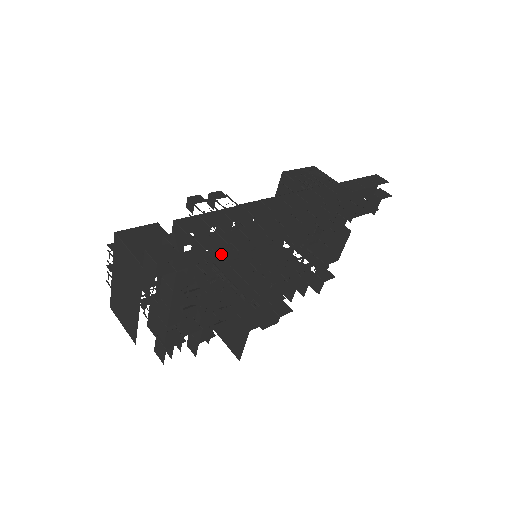
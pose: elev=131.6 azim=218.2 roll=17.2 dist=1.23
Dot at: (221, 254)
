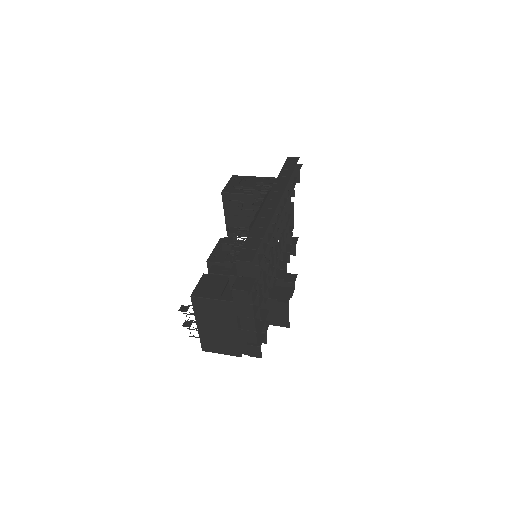
Dot at: (261, 264)
